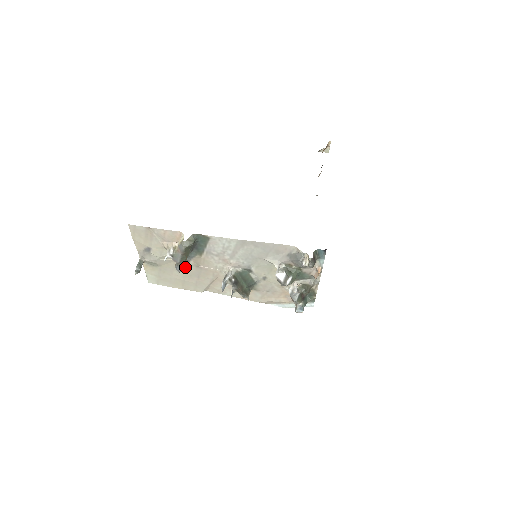
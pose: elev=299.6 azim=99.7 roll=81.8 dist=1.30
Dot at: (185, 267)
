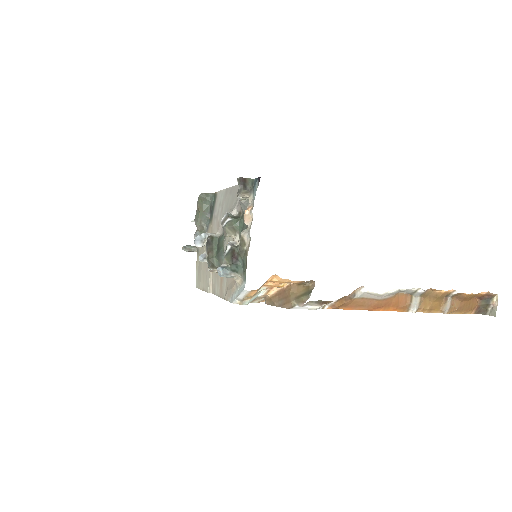
Dot at: occluded
